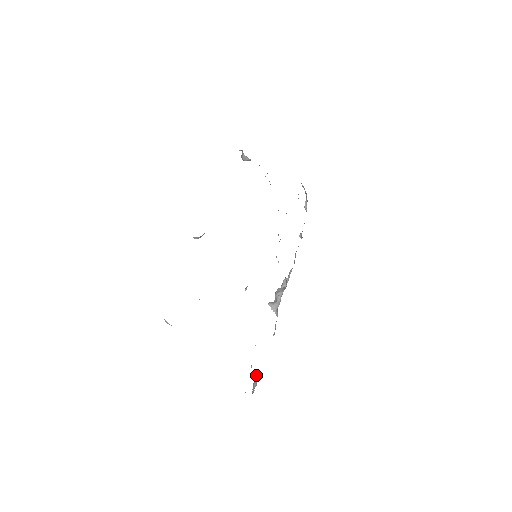
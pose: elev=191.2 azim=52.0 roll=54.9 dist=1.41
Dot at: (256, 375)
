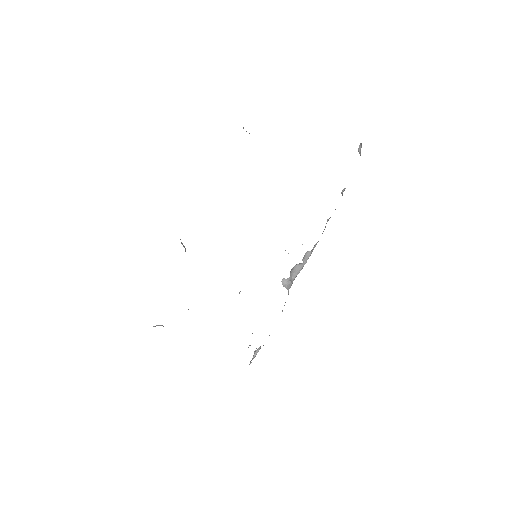
Dot at: (255, 350)
